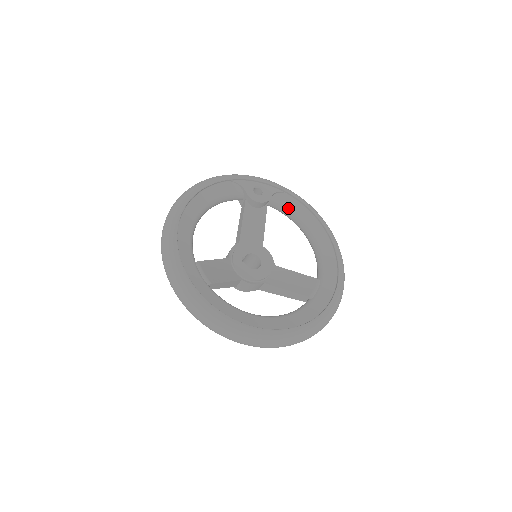
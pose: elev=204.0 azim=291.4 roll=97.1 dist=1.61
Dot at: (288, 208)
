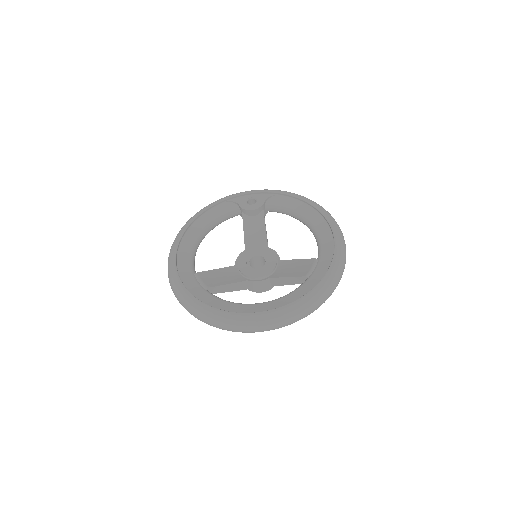
Dot at: (283, 207)
